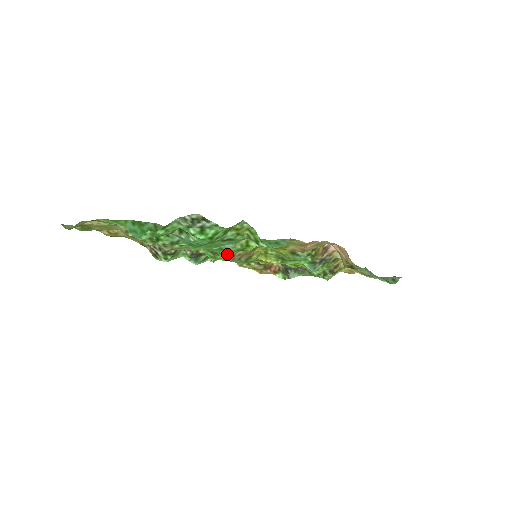
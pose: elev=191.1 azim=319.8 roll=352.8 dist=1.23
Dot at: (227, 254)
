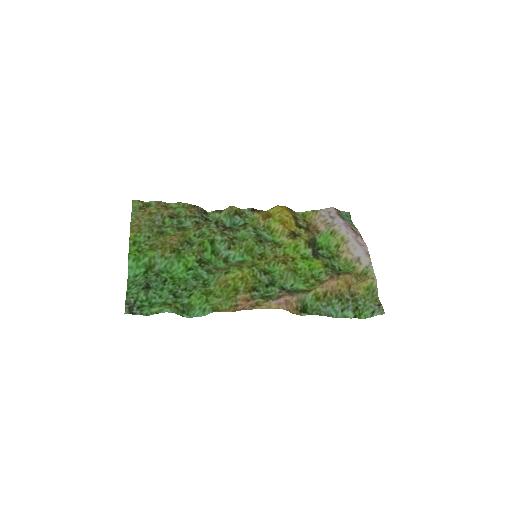
Dot at: (212, 268)
